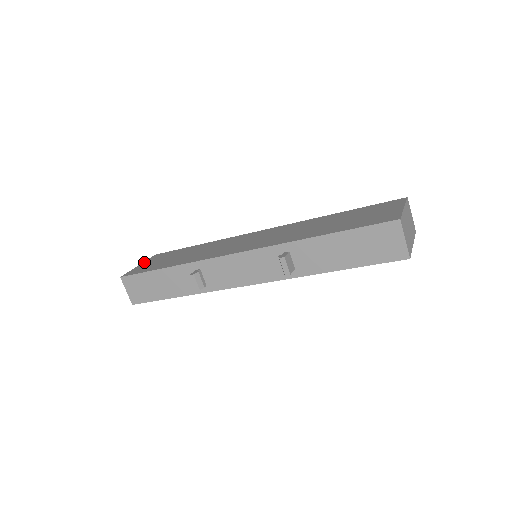
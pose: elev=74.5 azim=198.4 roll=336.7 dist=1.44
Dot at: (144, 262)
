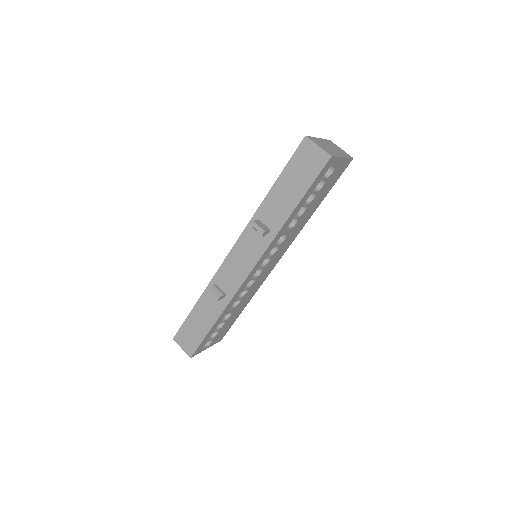
Dot at: occluded
